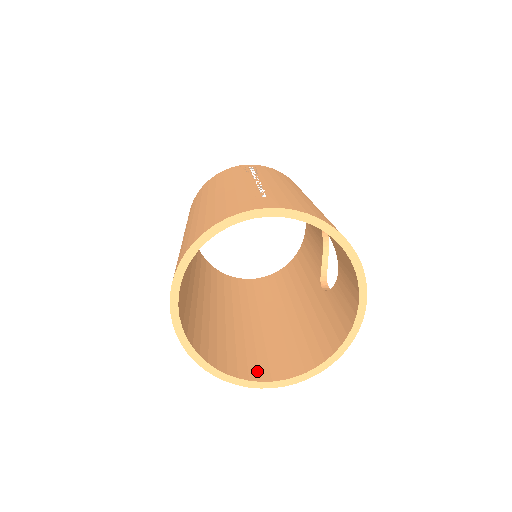
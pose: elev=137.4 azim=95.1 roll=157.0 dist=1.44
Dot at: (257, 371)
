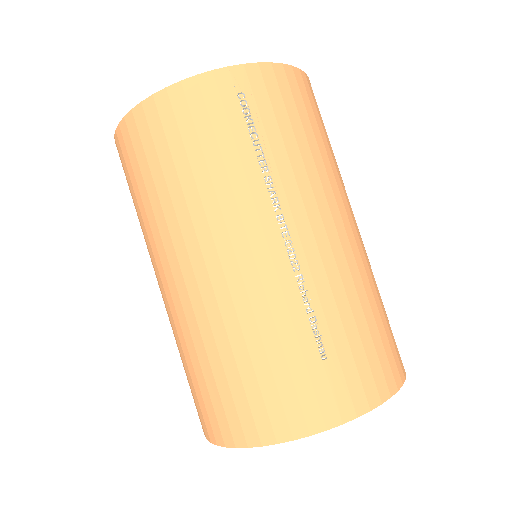
Dot at: occluded
